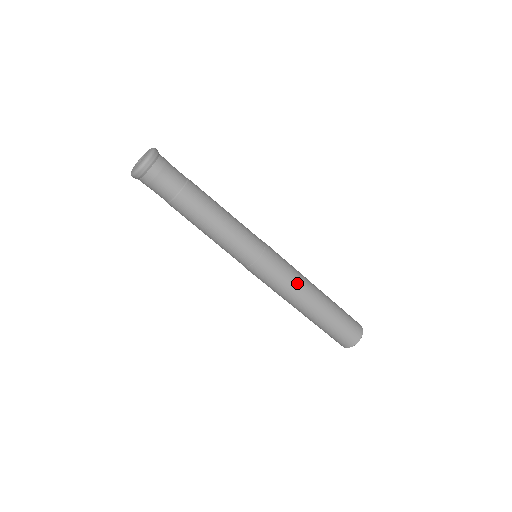
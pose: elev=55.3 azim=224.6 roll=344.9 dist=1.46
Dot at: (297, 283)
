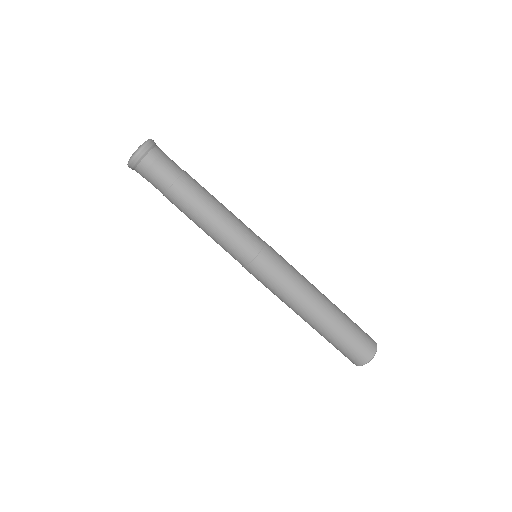
Dot at: (291, 296)
